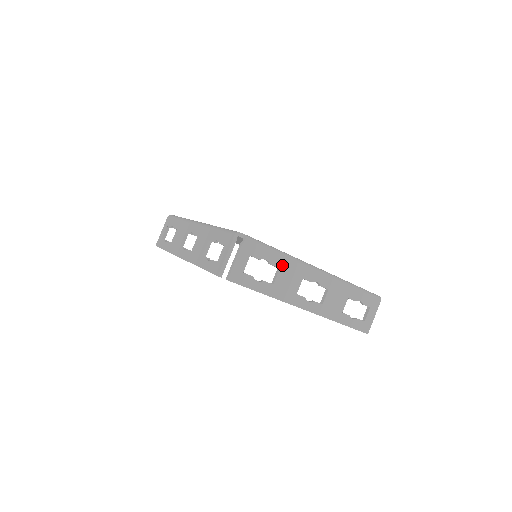
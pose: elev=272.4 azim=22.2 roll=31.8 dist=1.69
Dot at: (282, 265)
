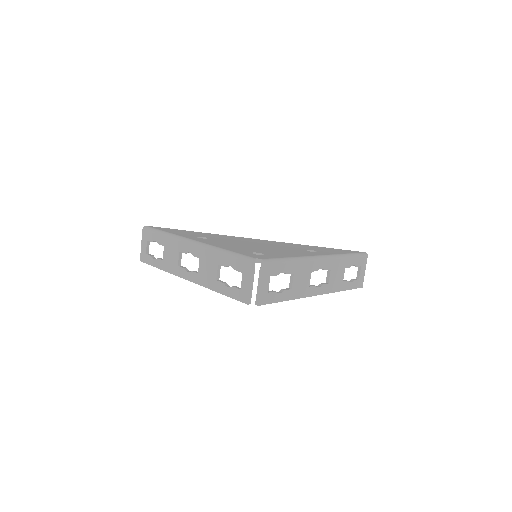
Dot at: (295, 270)
